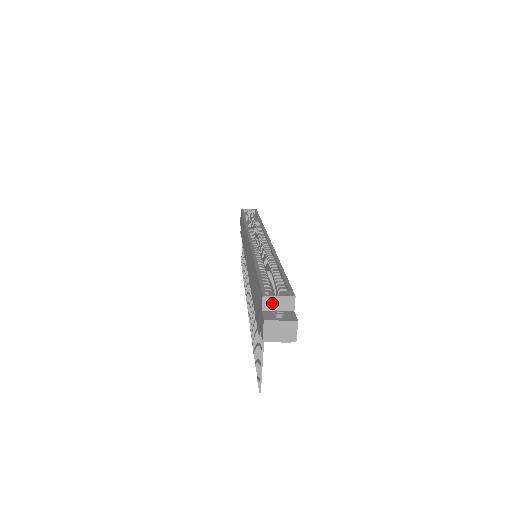
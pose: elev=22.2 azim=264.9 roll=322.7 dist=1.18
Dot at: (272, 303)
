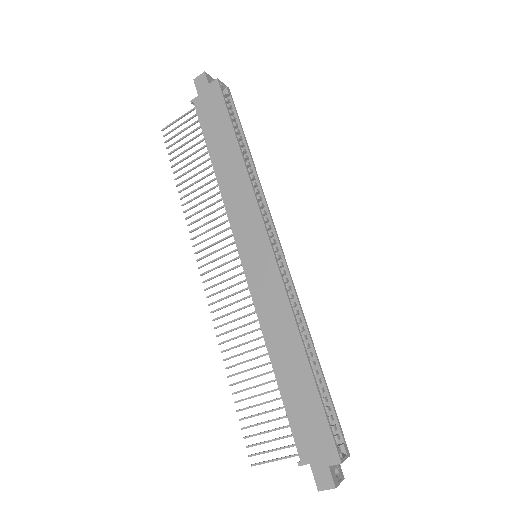
Dot at: (338, 462)
